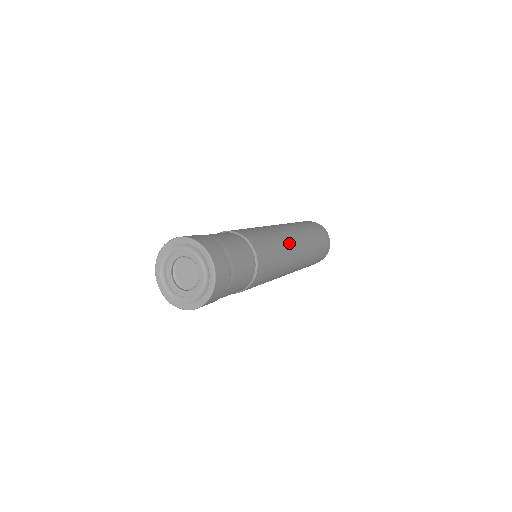
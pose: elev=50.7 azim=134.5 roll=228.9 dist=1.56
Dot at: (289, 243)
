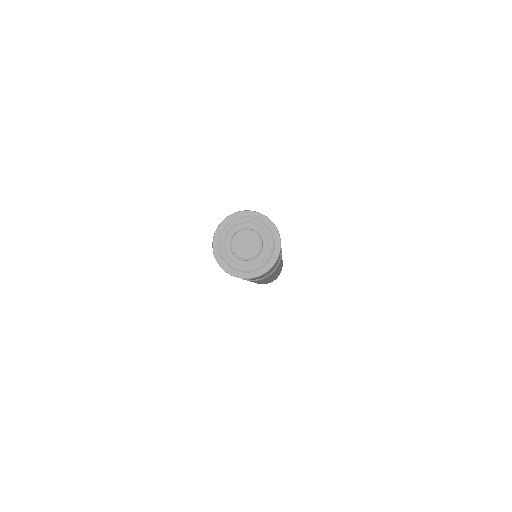
Dot at: occluded
